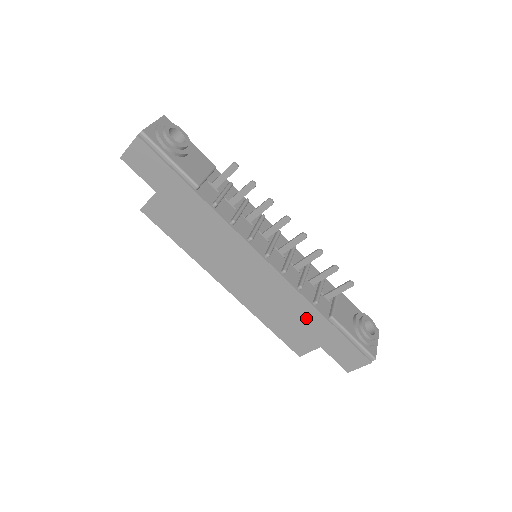
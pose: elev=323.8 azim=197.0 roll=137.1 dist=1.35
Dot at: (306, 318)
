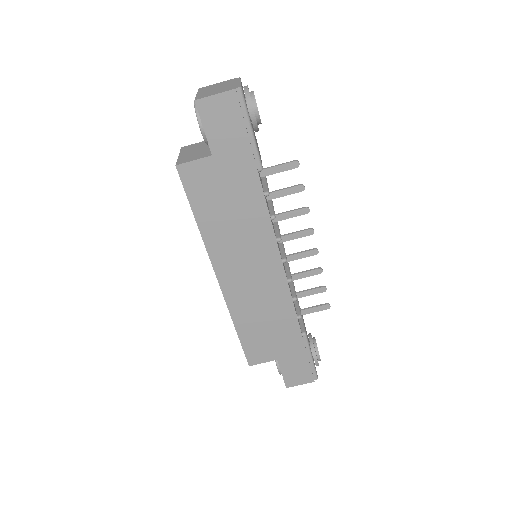
Dot at: (283, 329)
